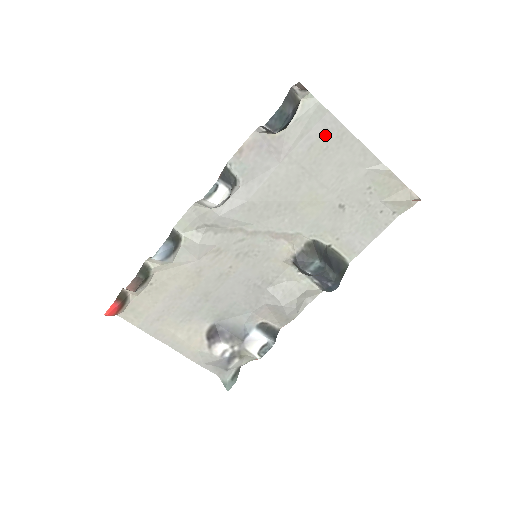
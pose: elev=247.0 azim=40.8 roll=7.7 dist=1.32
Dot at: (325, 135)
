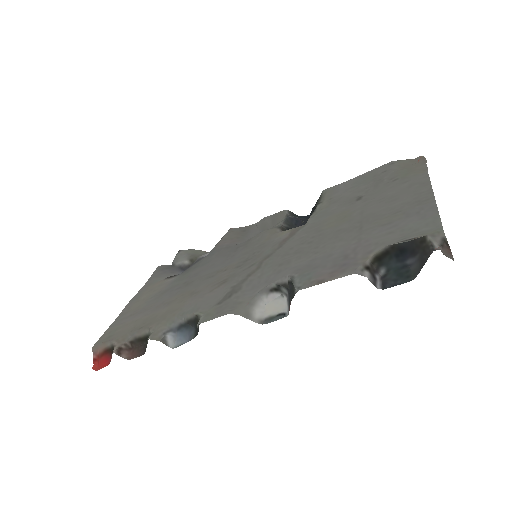
Dot at: (410, 214)
